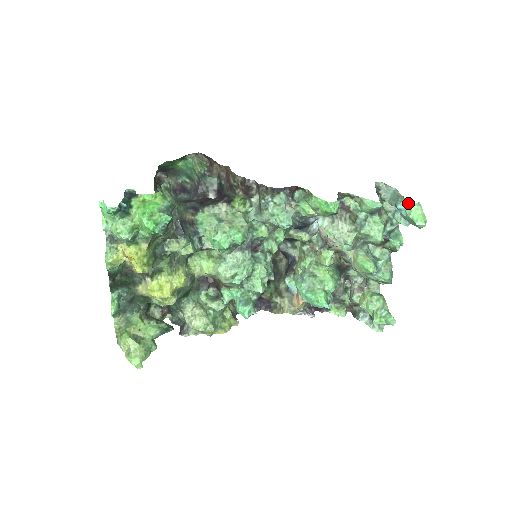
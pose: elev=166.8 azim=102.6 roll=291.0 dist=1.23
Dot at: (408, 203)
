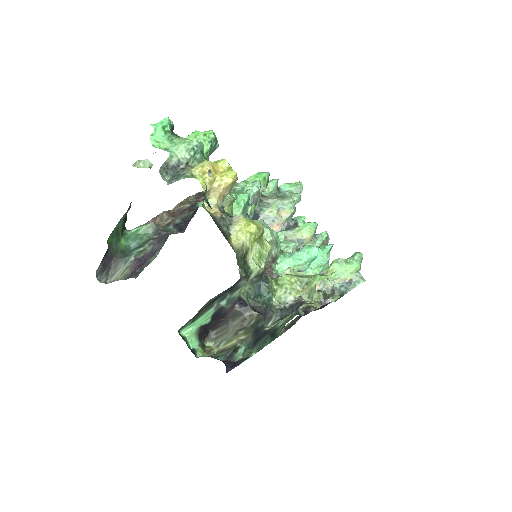
Dot at: (283, 186)
